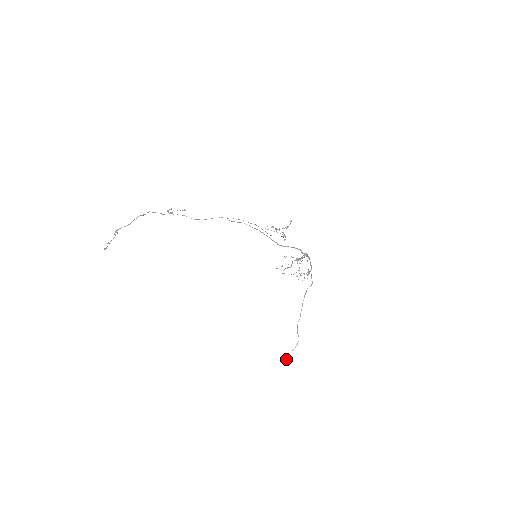
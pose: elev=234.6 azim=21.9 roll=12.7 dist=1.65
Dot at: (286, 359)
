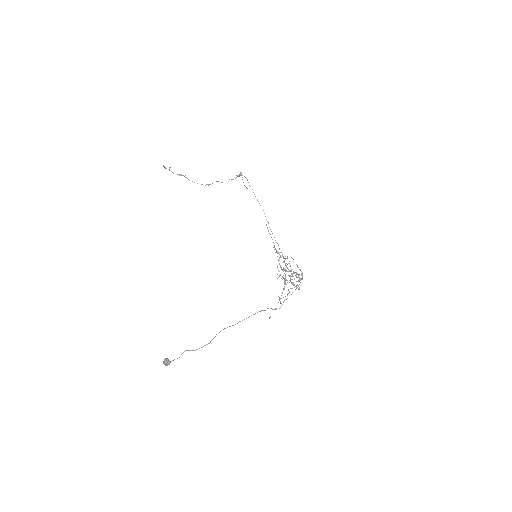
Dot at: (168, 361)
